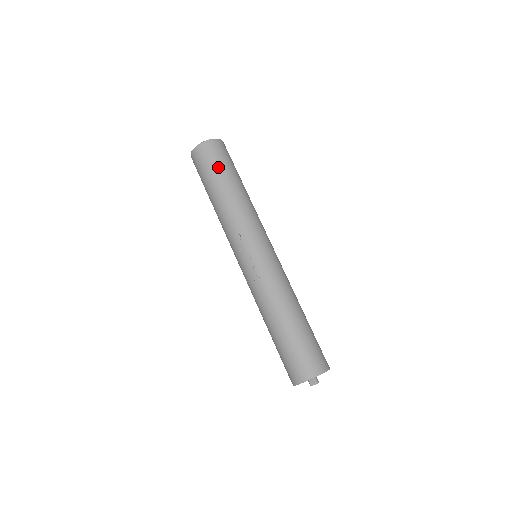
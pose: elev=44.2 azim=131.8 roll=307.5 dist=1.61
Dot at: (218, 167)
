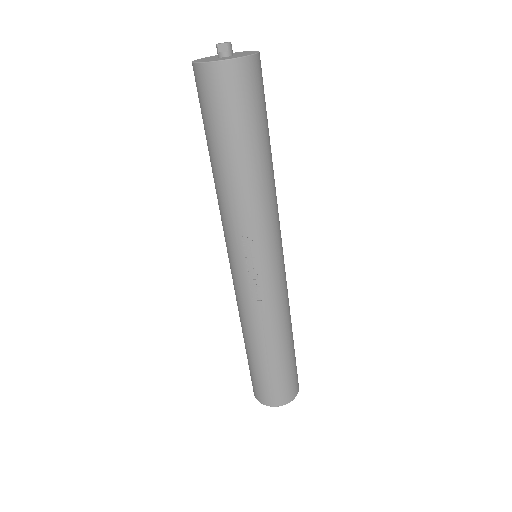
Dot at: (248, 120)
